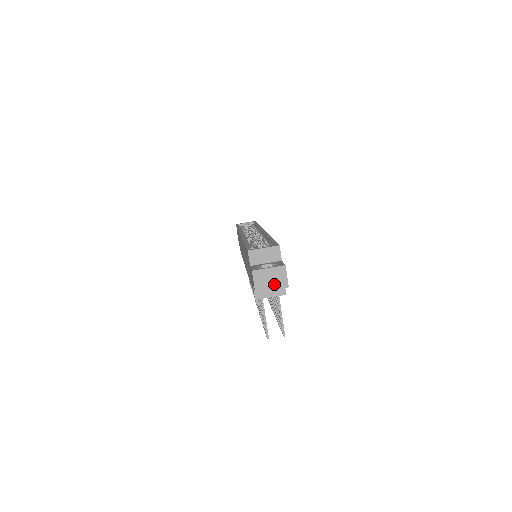
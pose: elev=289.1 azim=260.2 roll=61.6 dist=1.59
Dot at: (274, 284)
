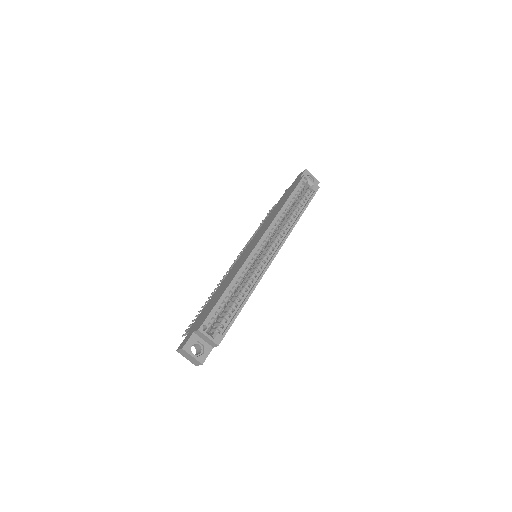
Dot at: (189, 359)
